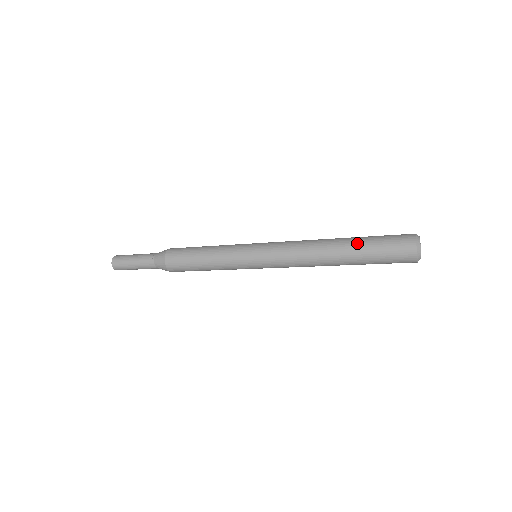
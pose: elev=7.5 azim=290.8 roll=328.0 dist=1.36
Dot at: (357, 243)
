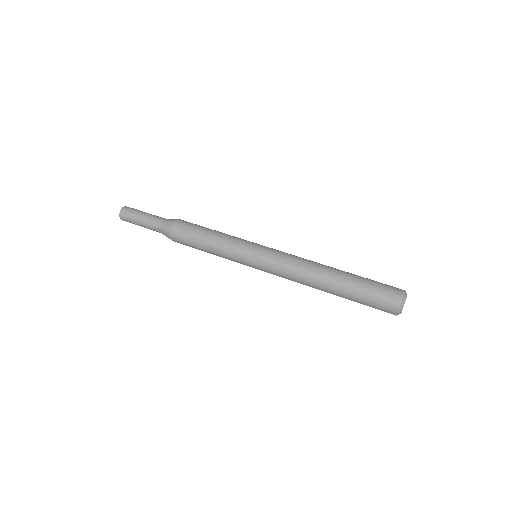
Dot at: (347, 292)
